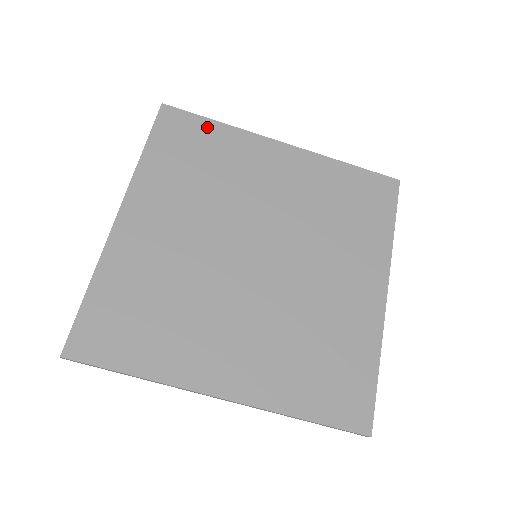
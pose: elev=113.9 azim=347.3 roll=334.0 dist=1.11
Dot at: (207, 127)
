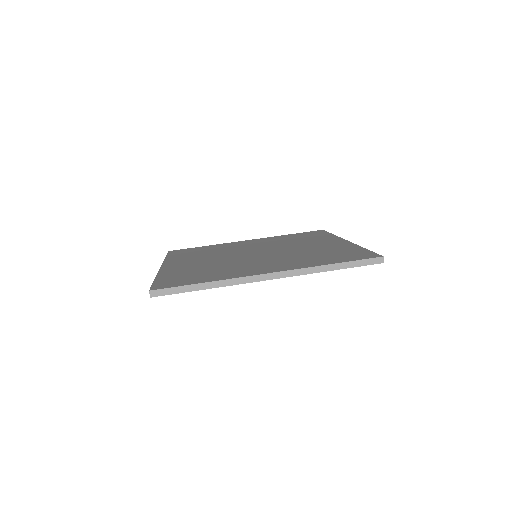
Dot at: (199, 248)
